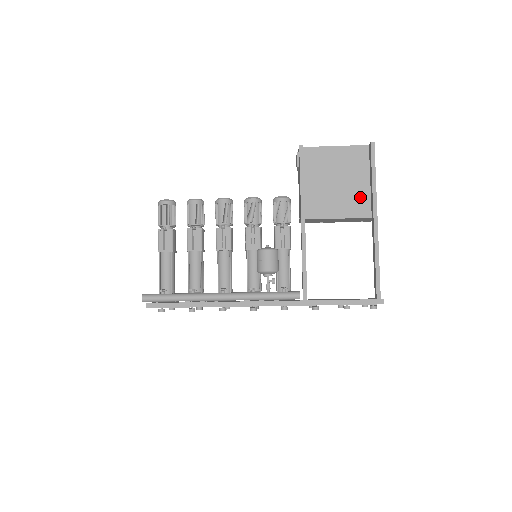
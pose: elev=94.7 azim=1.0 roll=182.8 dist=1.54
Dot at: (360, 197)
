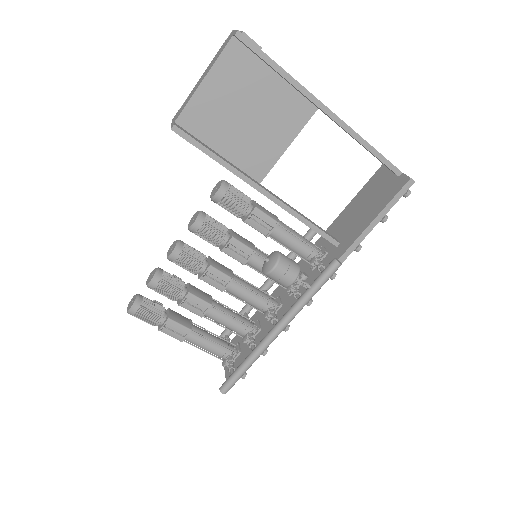
Dot at: (286, 102)
